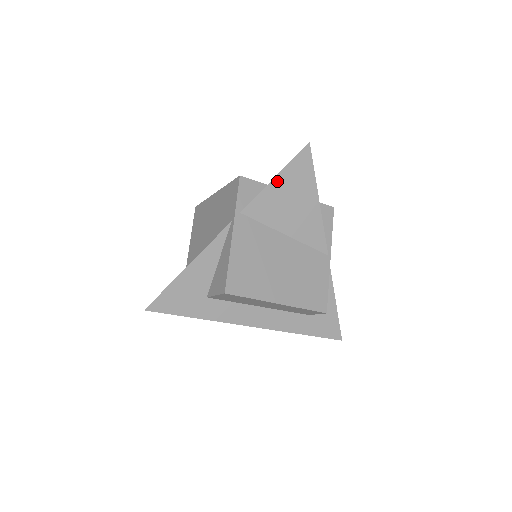
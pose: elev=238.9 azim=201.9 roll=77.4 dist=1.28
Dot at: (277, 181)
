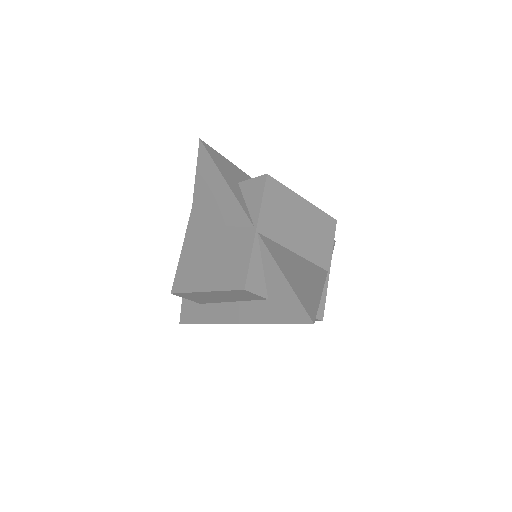
Dot at: (197, 185)
